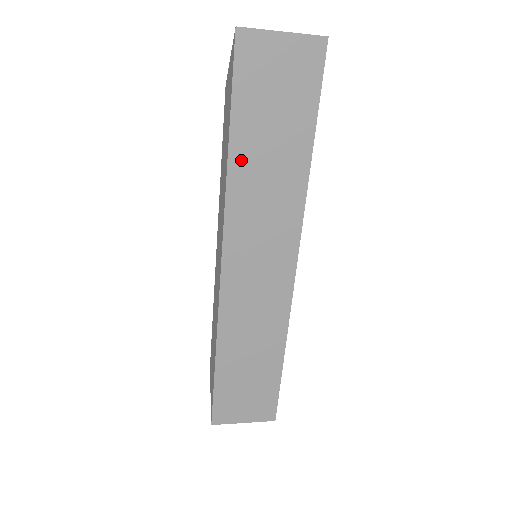
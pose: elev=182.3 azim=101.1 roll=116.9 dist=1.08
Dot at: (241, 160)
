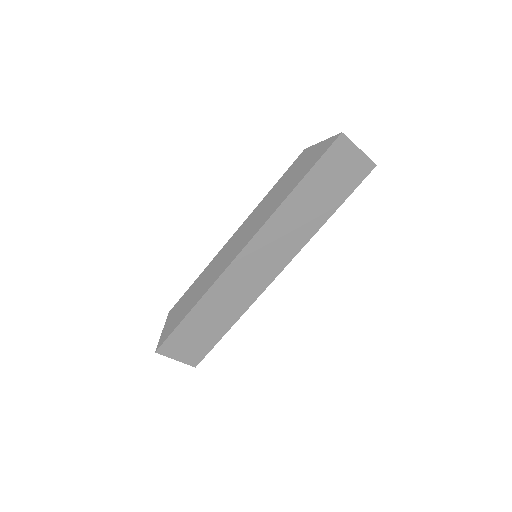
Dot at: (295, 200)
